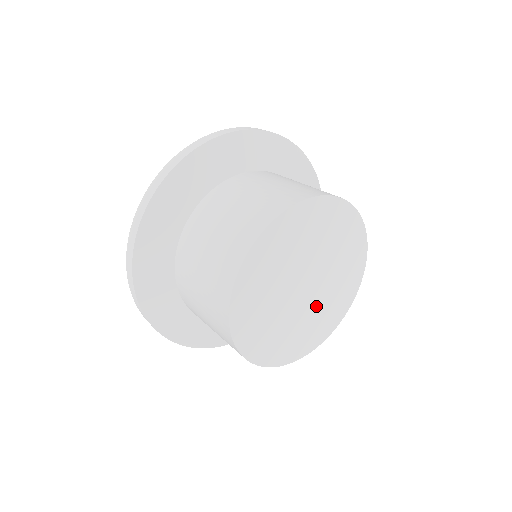
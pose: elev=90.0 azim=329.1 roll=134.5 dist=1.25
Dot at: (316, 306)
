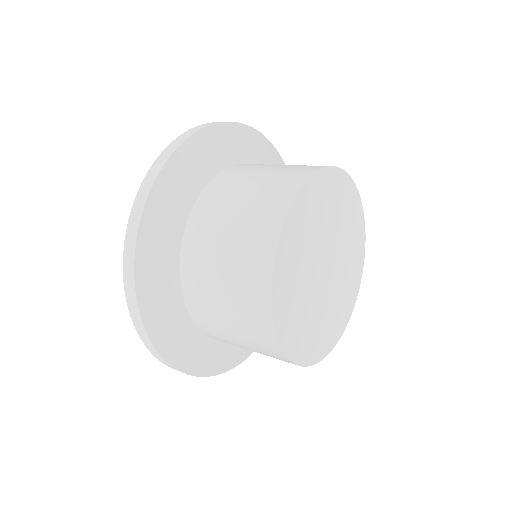
Dot at: (340, 280)
